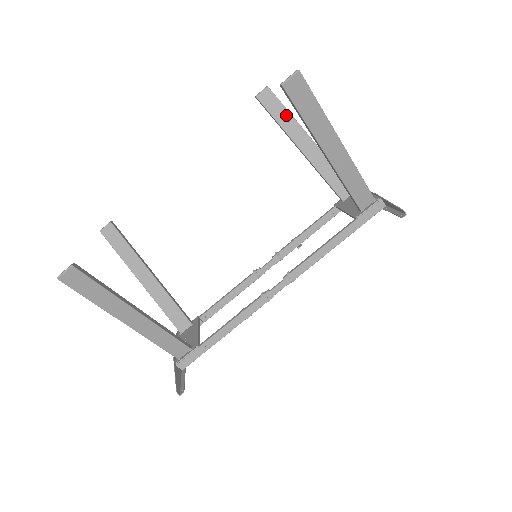
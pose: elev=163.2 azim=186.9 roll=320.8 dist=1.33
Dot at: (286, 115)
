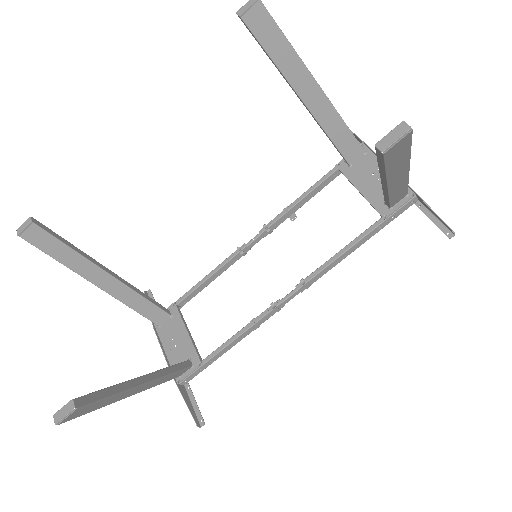
Dot at: (286, 49)
